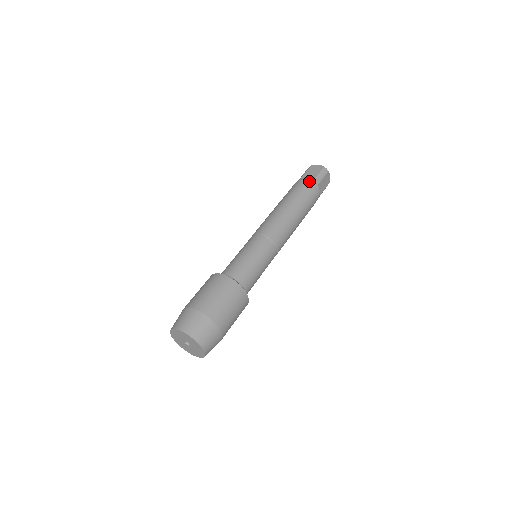
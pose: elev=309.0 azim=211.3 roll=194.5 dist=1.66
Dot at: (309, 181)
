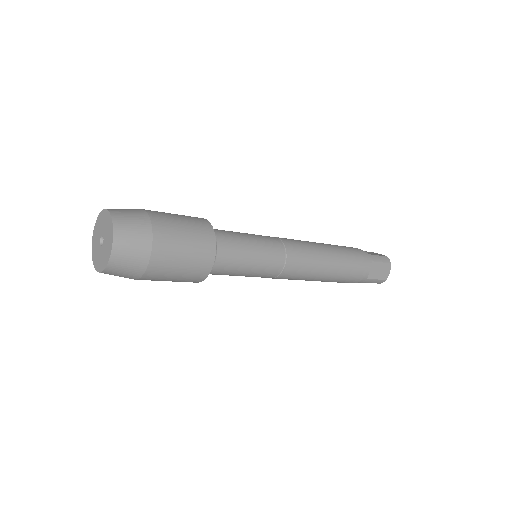
Dot at: occluded
